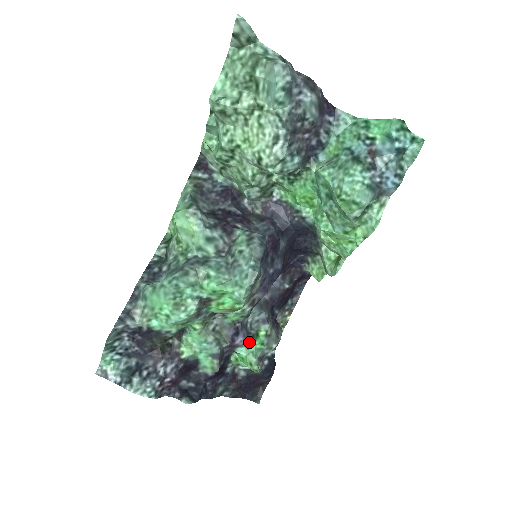
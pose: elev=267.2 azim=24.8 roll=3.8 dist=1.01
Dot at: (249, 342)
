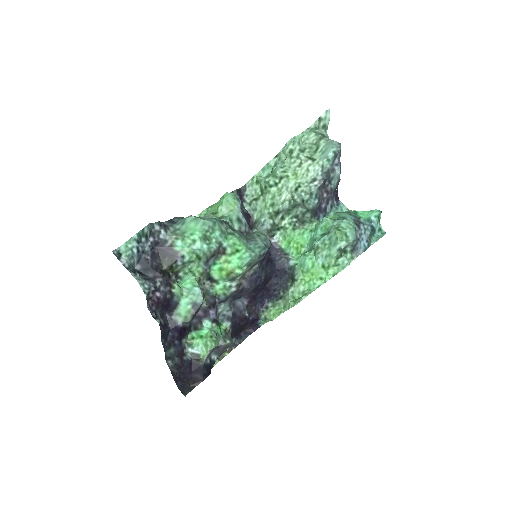
Dot at: (215, 322)
